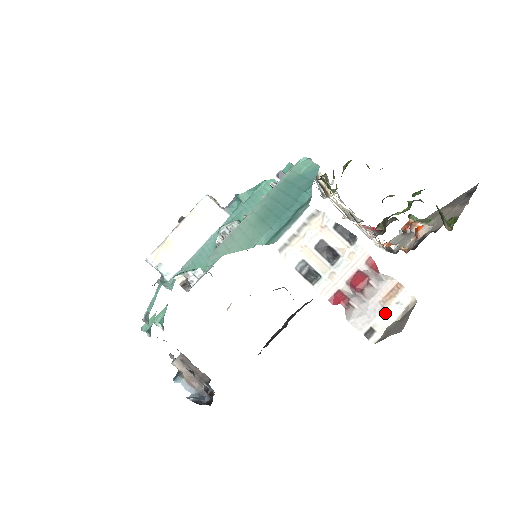
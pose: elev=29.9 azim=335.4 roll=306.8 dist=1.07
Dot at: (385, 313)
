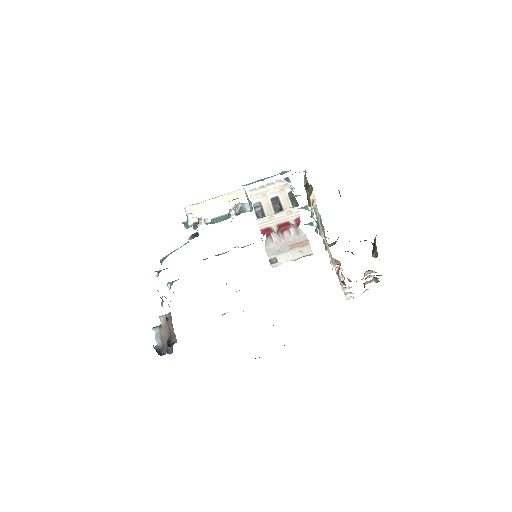
Dot at: (289, 253)
